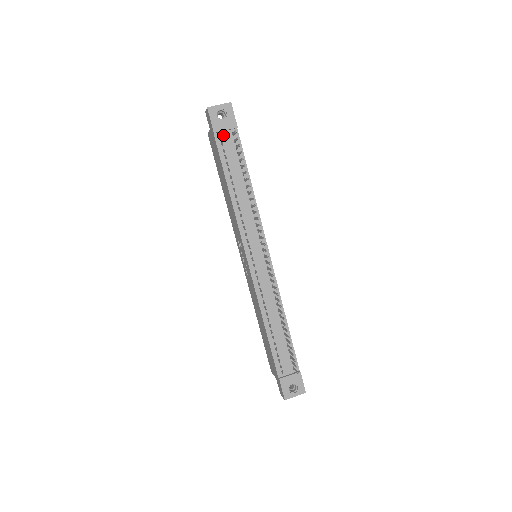
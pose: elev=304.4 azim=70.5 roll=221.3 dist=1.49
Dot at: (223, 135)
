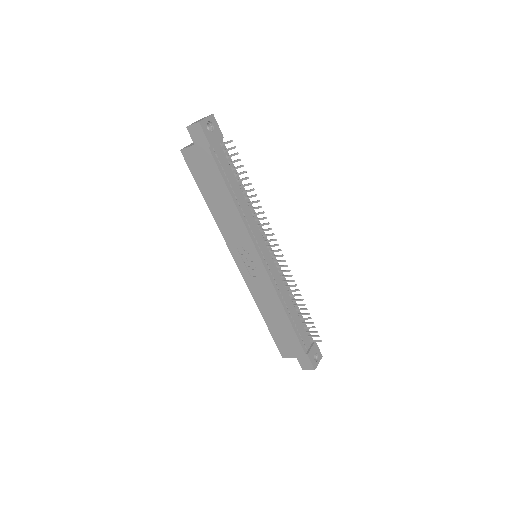
Dot at: (215, 147)
